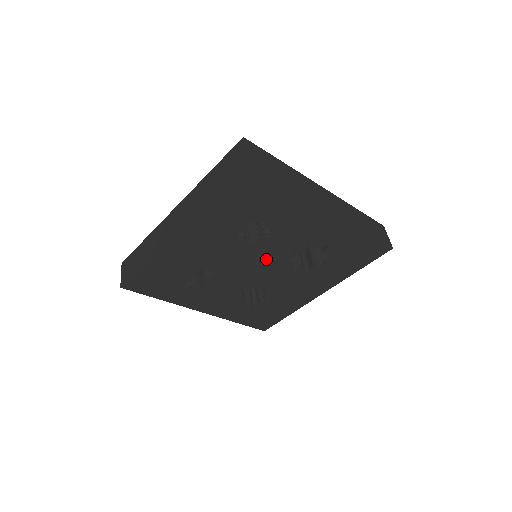
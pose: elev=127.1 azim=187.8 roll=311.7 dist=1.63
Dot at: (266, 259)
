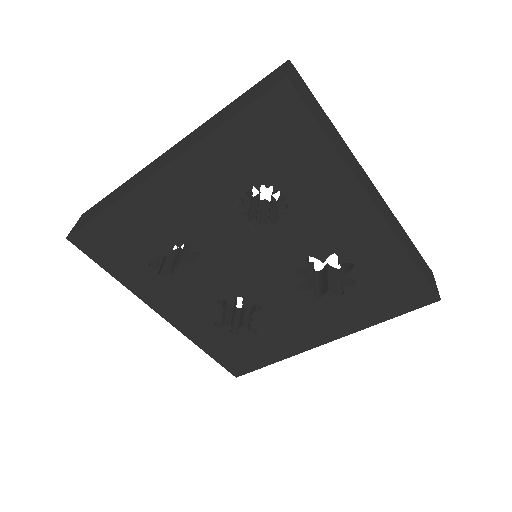
Dot at: (268, 258)
